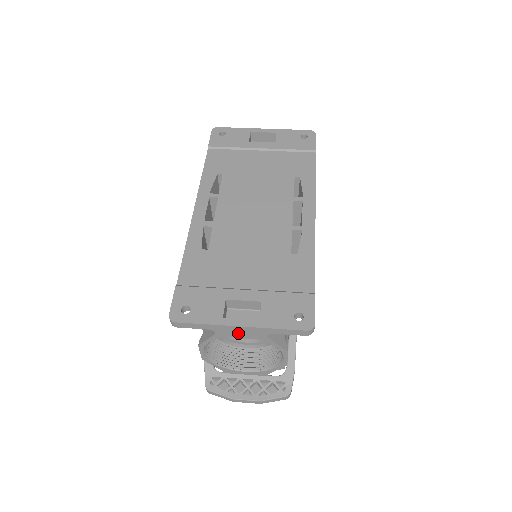
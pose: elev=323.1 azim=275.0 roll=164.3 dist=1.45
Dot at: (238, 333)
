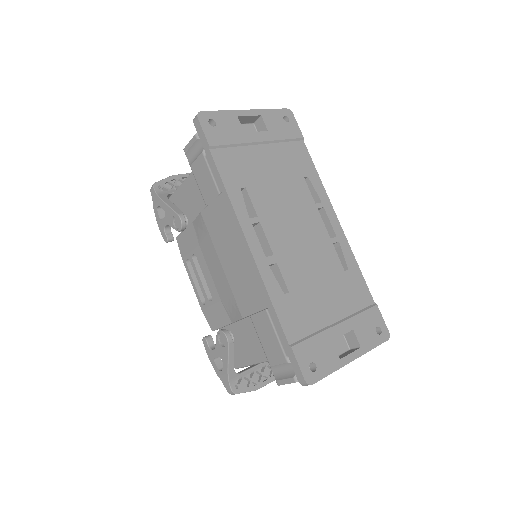
Dot at: occluded
